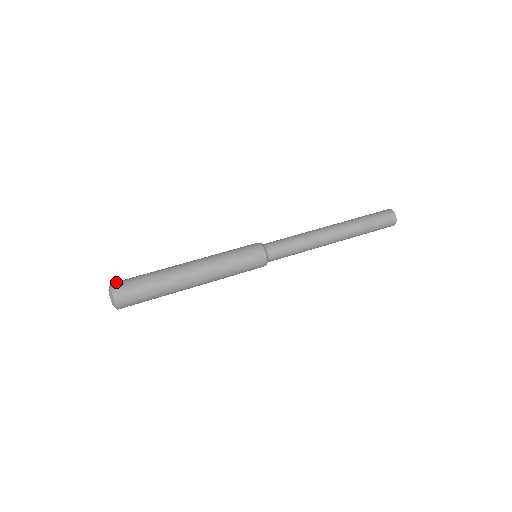
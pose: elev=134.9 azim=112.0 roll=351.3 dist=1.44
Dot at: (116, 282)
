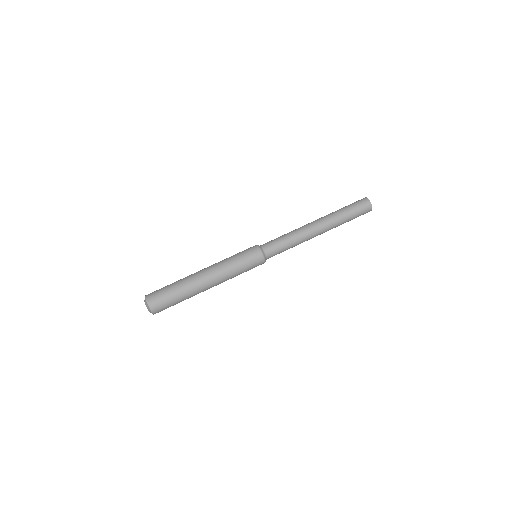
Dot at: (150, 297)
